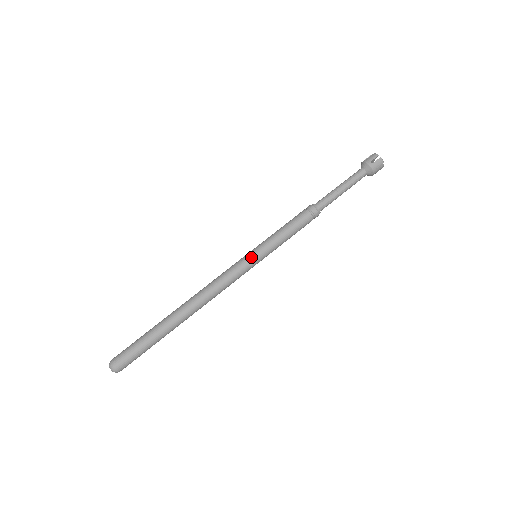
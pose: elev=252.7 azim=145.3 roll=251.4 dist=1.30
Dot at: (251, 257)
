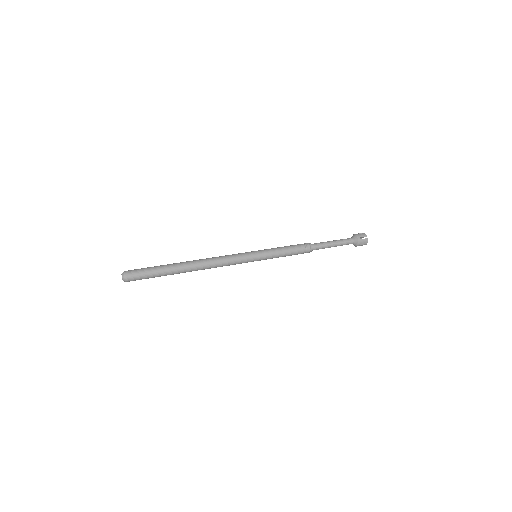
Dot at: (252, 252)
